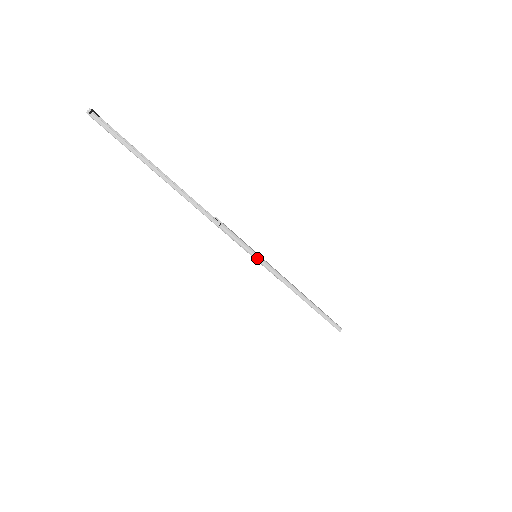
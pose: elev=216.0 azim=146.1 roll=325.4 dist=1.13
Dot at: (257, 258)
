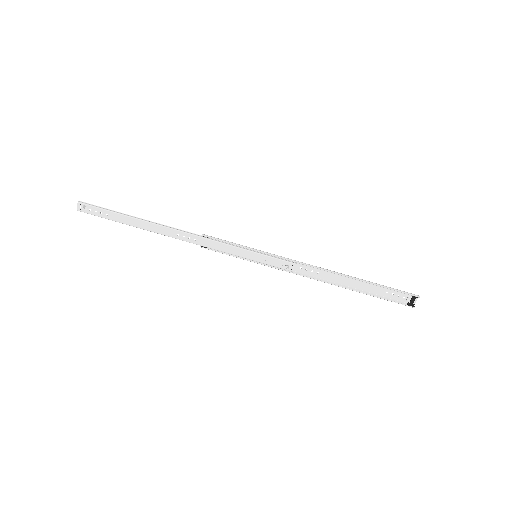
Dot at: (254, 249)
